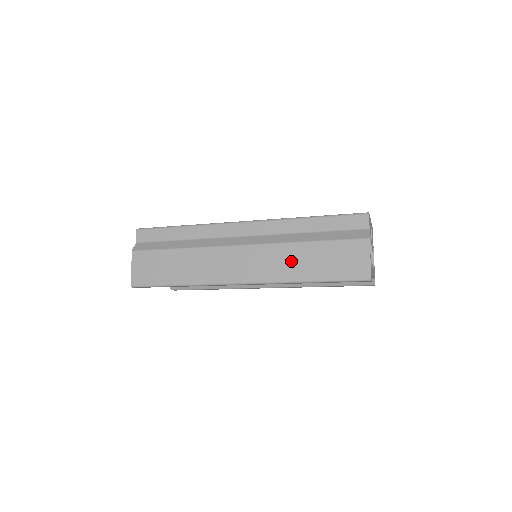
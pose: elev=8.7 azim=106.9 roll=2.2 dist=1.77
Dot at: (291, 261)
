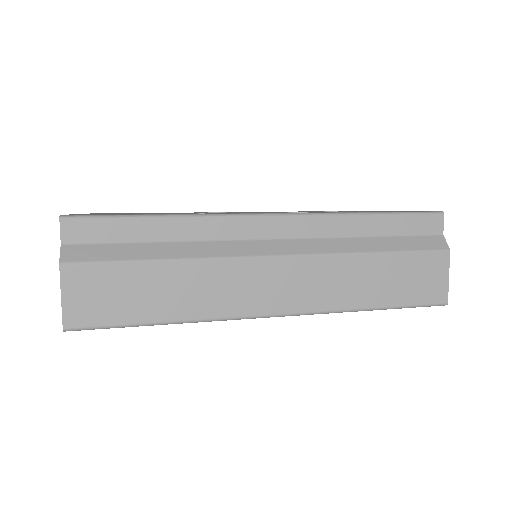
Dot at: (351, 281)
